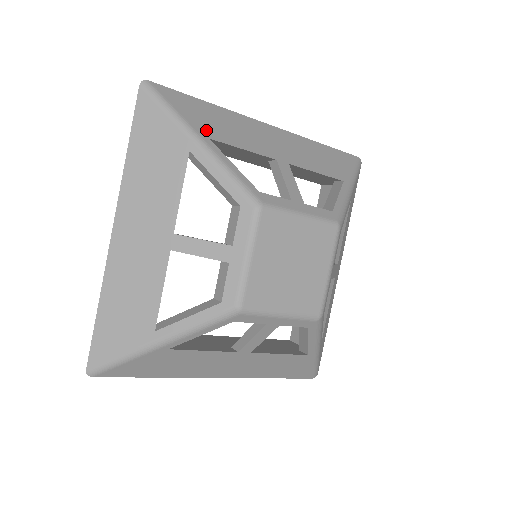
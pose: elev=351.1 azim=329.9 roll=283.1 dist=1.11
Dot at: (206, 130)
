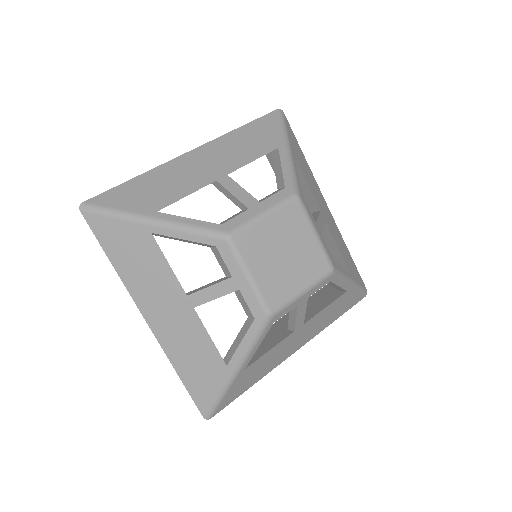
Dot at: (150, 206)
